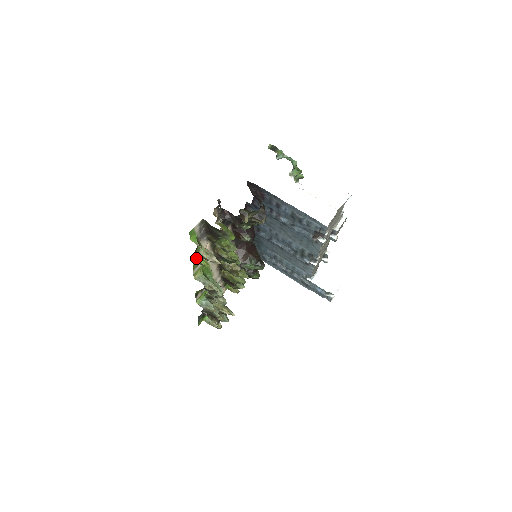
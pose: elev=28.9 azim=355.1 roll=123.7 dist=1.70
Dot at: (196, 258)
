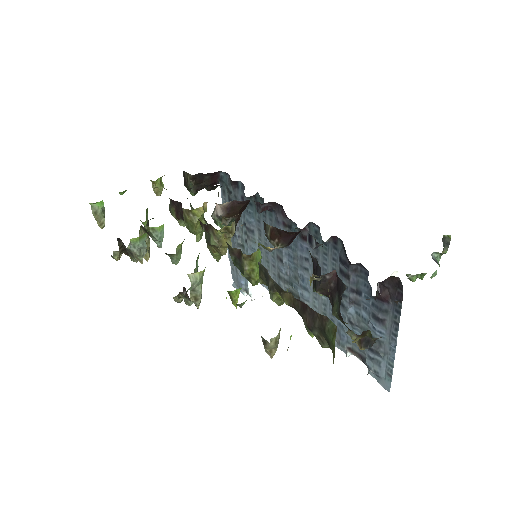
Dot at: (237, 290)
